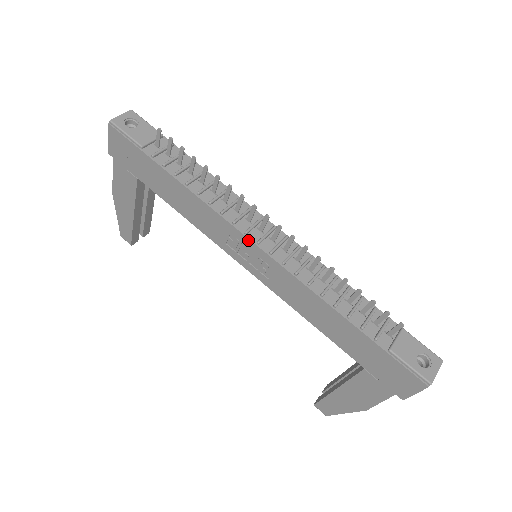
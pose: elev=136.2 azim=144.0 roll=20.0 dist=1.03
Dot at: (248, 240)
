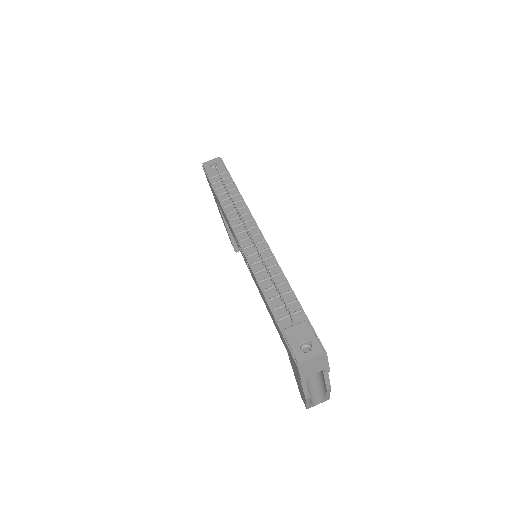
Dot at: (237, 239)
